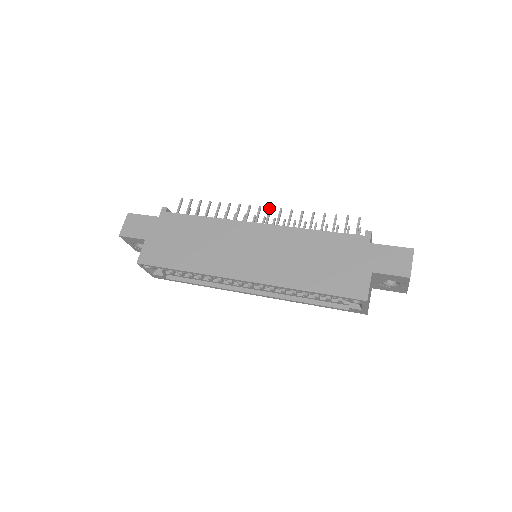
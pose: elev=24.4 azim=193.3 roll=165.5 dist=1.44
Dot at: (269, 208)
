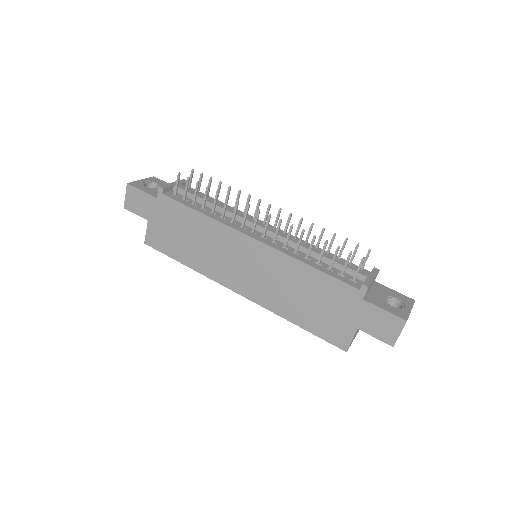
Dot at: (268, 216)
